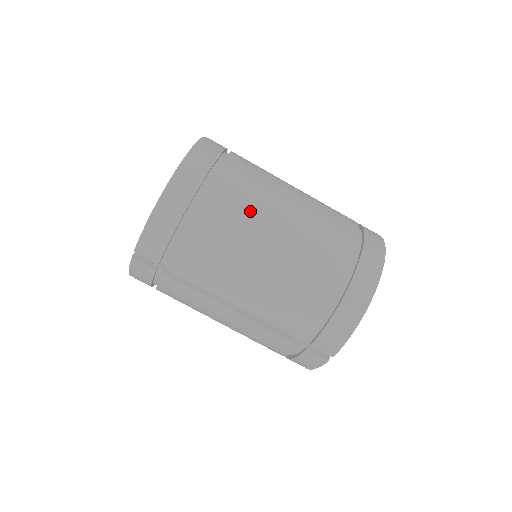
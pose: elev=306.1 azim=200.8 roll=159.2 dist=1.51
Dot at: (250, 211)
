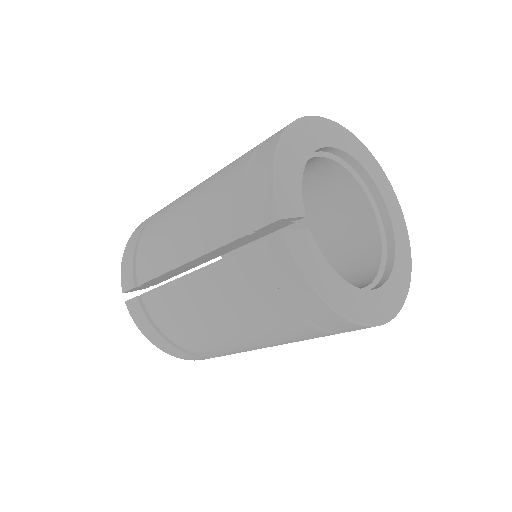
Dot at: occluded
